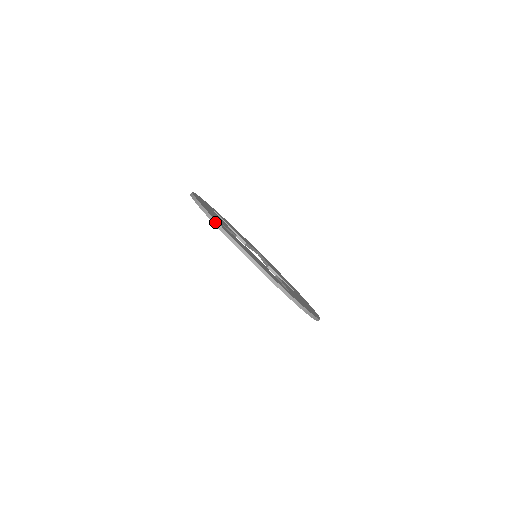
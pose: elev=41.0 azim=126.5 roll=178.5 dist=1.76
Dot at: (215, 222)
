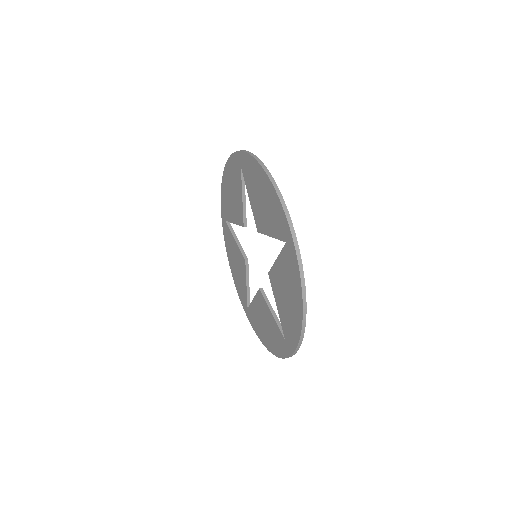
Dot at: (299, 253)
